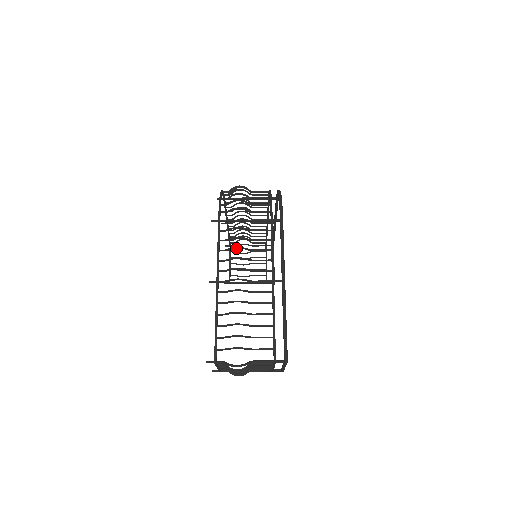
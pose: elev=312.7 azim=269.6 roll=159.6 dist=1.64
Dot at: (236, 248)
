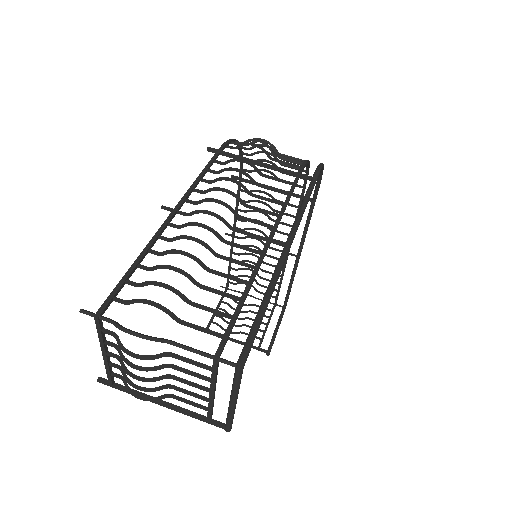
Dot at: (228, 179)
